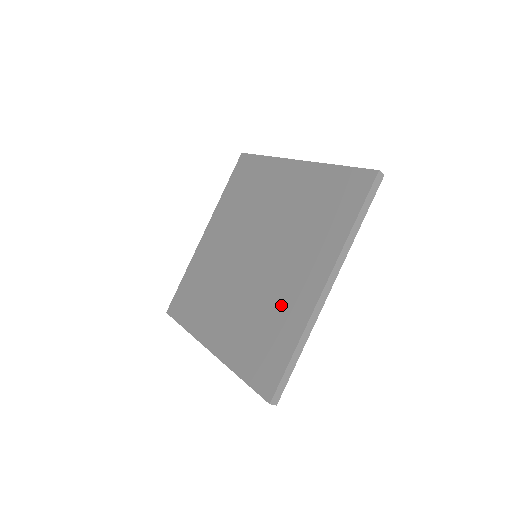
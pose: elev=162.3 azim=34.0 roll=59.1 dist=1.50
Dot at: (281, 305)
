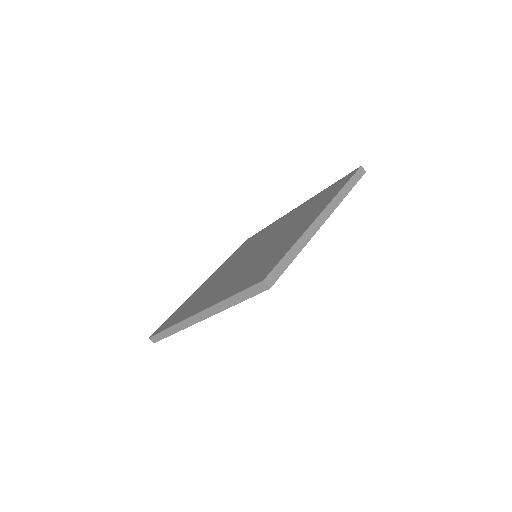
Dot at: (279, 245)
